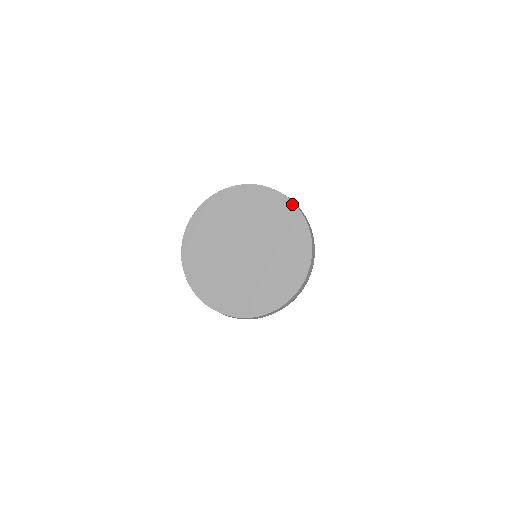
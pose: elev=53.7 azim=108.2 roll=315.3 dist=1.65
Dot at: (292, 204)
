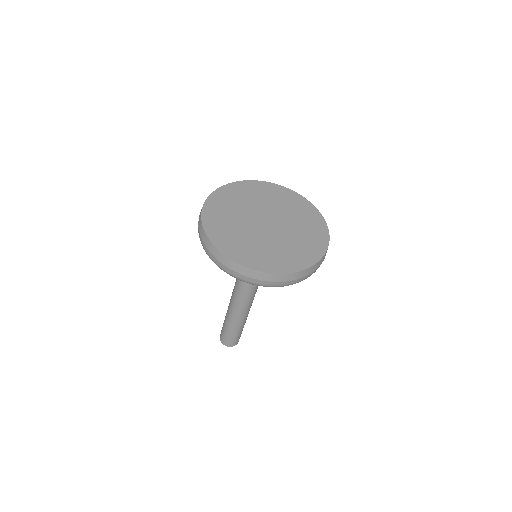
Dot at: (316, 210)
